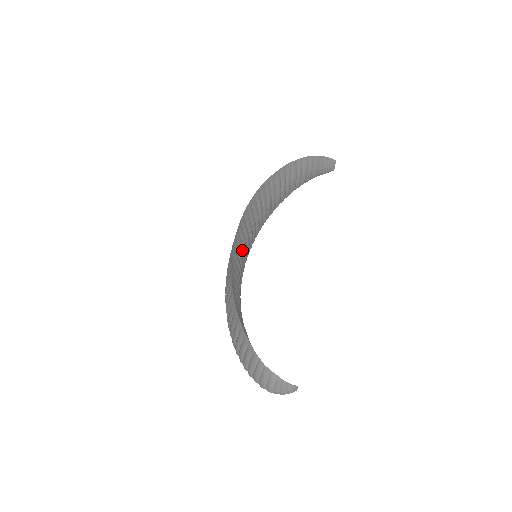
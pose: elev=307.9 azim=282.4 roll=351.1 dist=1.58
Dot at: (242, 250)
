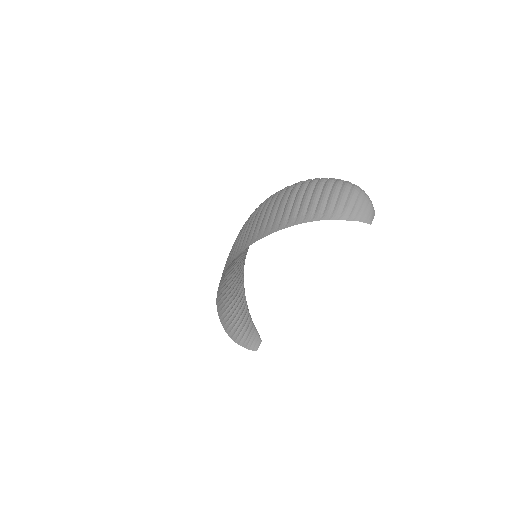
Dot at: occluded
